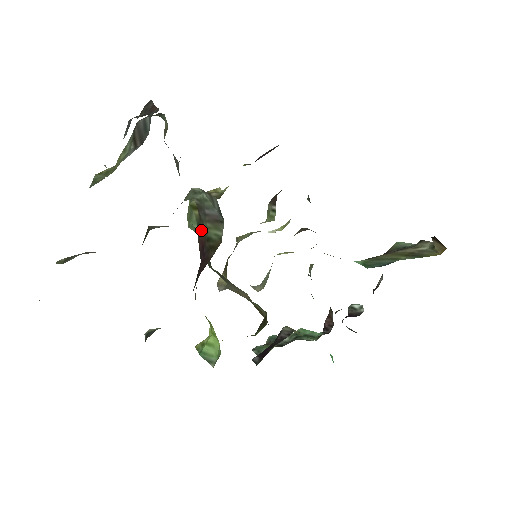
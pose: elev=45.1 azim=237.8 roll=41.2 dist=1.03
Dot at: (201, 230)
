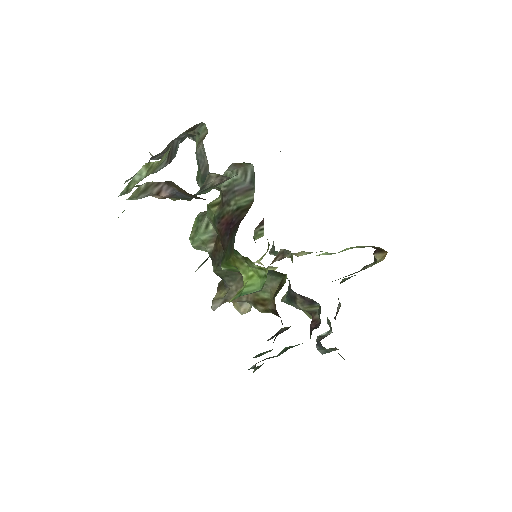
Dot at: (224, 214)
